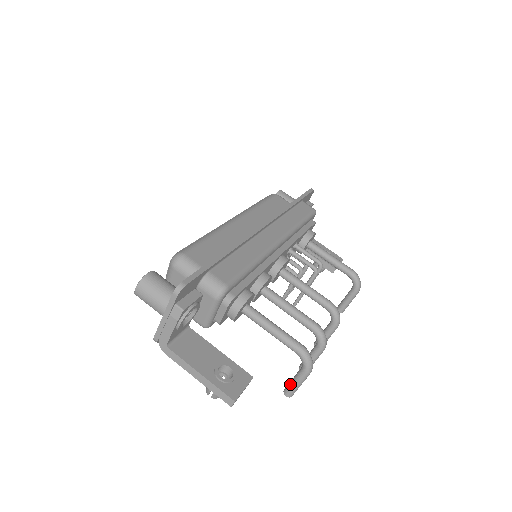
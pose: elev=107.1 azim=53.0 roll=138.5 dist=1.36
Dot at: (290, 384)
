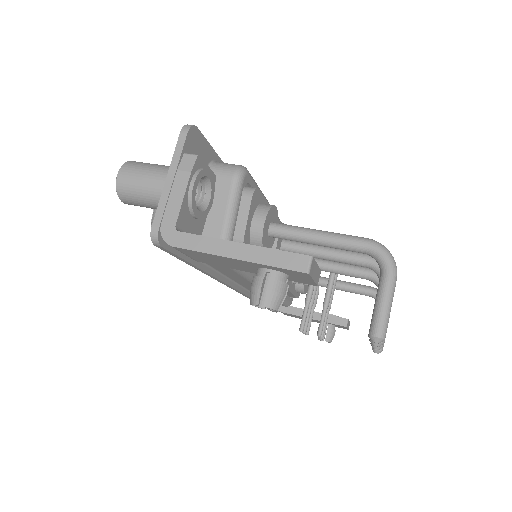
Dot at: (375, 311)
